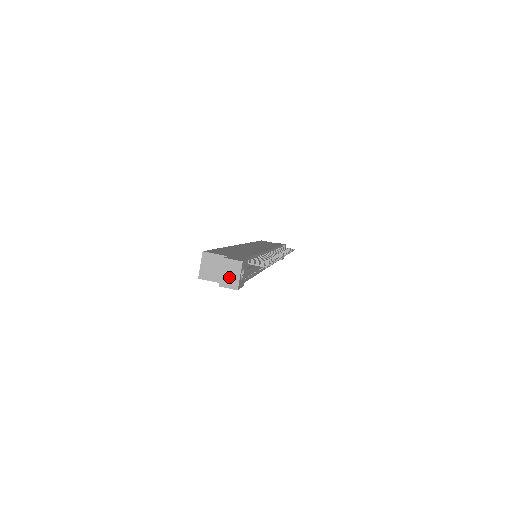
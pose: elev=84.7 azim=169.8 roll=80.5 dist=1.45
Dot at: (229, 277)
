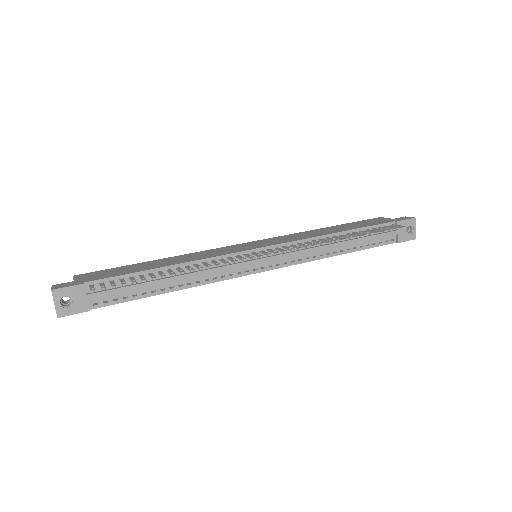
Dot at: occluded
